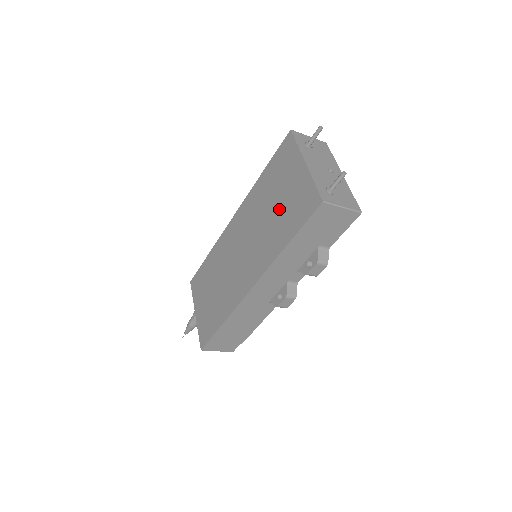
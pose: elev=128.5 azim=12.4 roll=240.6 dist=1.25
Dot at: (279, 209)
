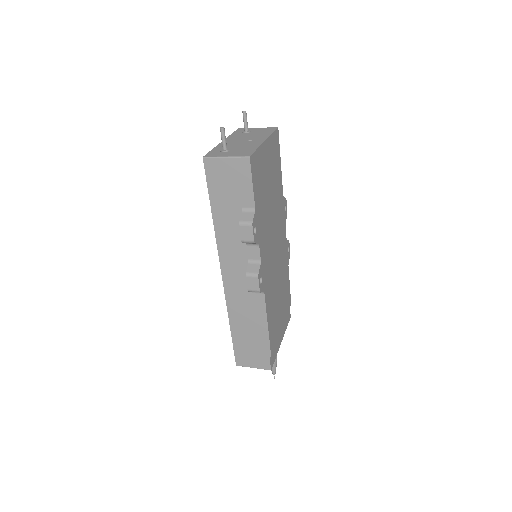
Dot at: occluded
